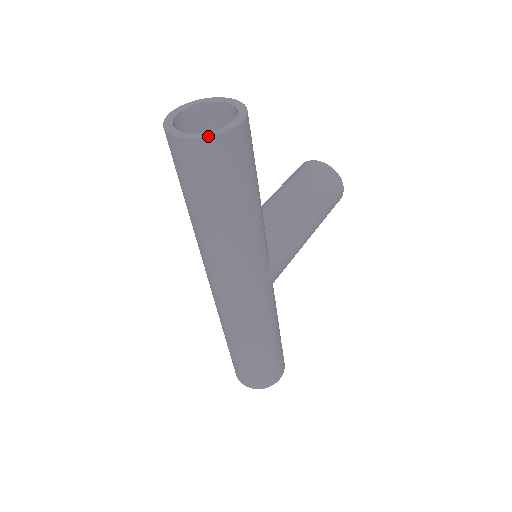
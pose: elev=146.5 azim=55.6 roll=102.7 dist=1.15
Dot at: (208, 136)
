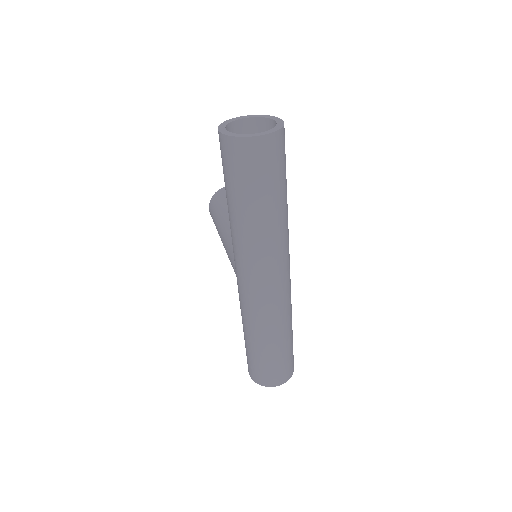
Dot at: (279, 128)
